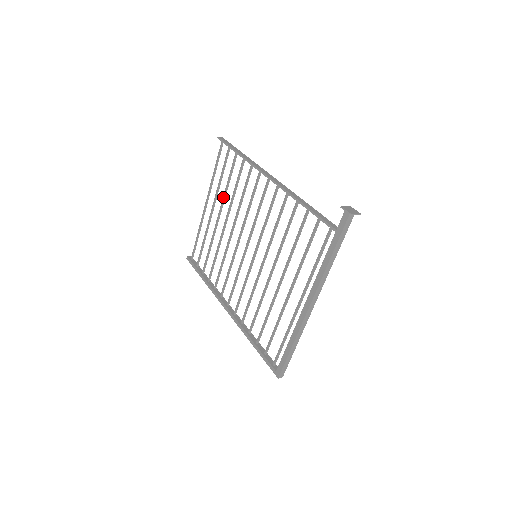
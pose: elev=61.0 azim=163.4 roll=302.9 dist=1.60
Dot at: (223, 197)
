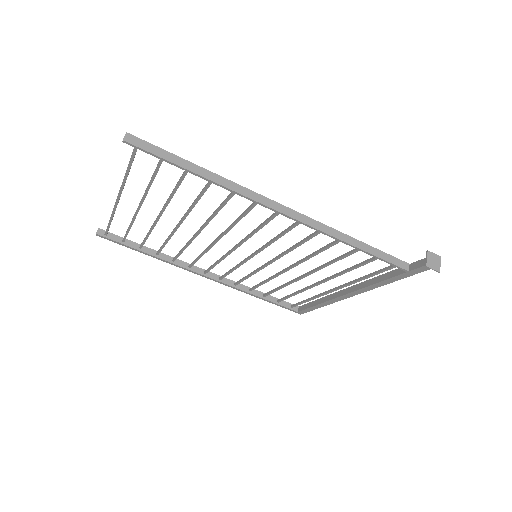
Dot at: (166, 204)
